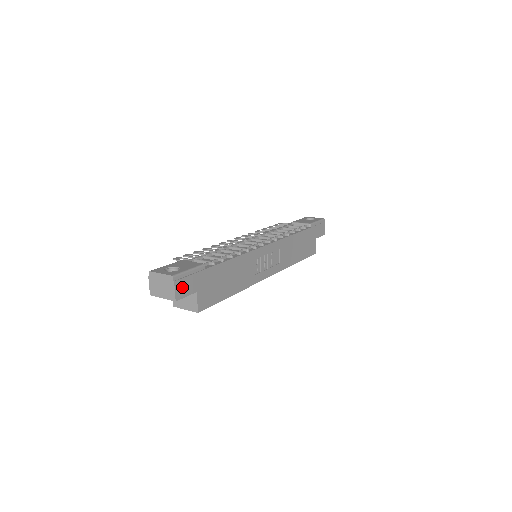
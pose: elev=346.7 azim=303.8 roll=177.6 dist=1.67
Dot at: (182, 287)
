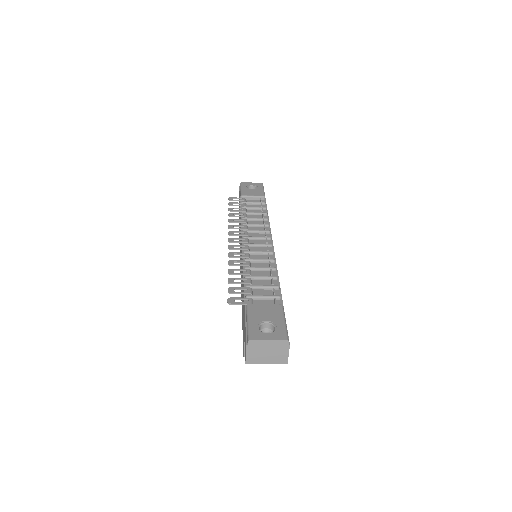
Dot at: occluded
